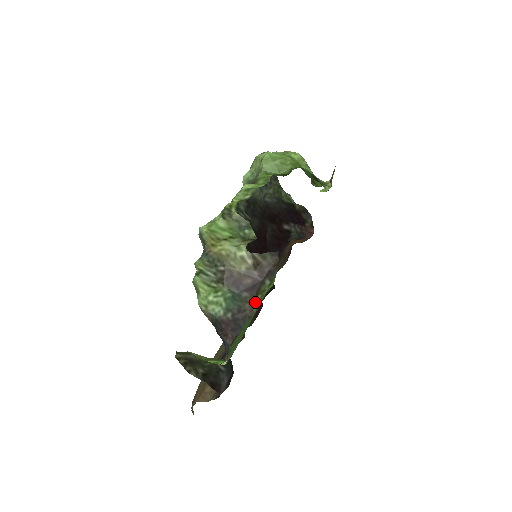
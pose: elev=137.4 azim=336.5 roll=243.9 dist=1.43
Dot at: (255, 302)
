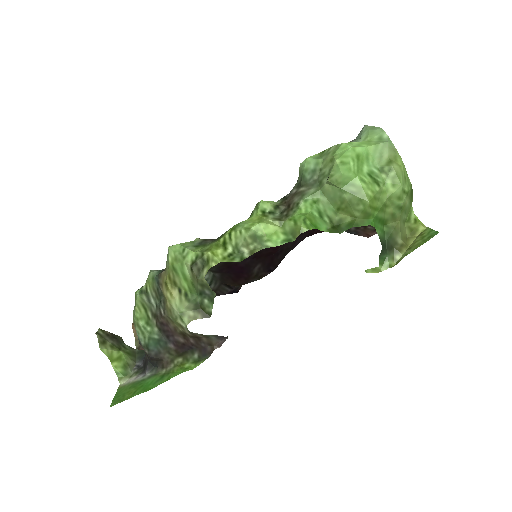
Dot at: (174, 360)
